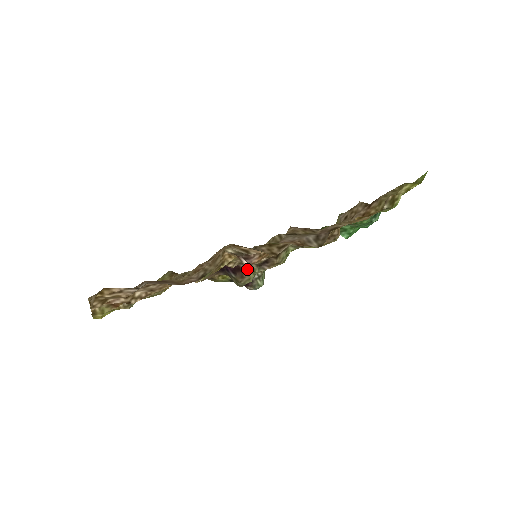
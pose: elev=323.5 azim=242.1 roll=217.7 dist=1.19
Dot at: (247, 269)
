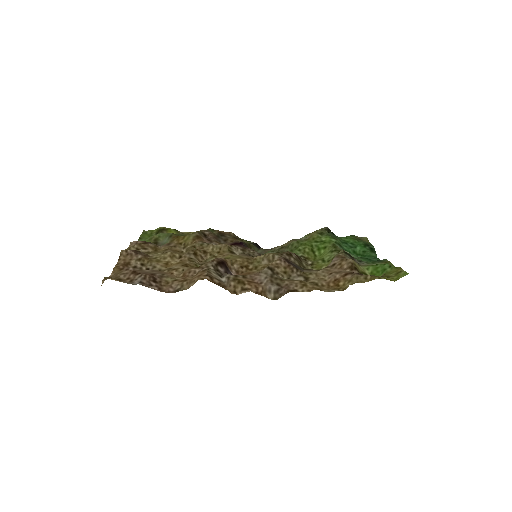
Dot at: occluded
